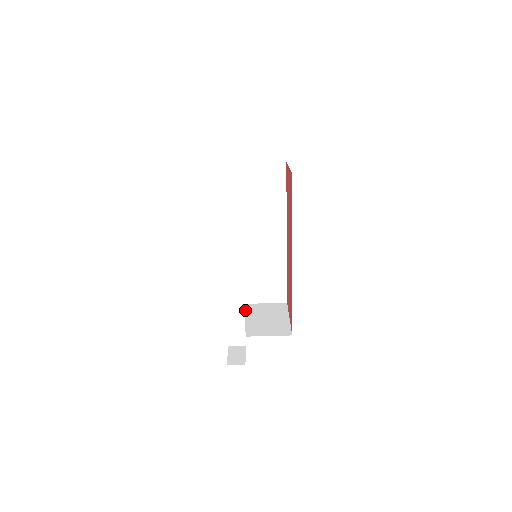
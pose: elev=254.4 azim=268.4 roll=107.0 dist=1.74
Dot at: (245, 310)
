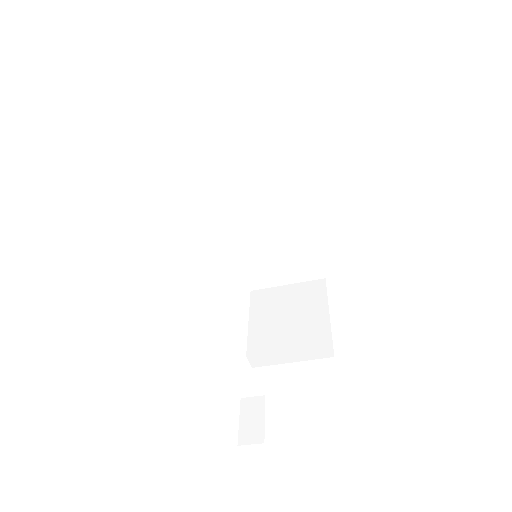
Dot at: (266, 303)
